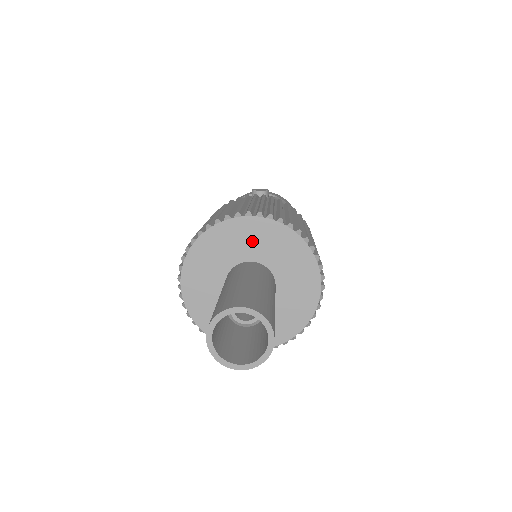
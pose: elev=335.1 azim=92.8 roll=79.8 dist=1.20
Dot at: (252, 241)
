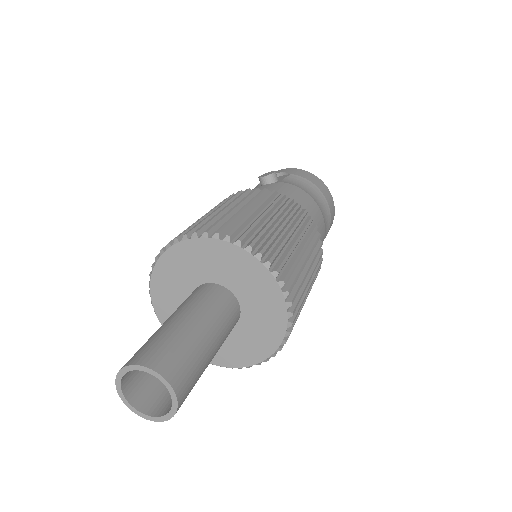
Dot at: (198, 263)
